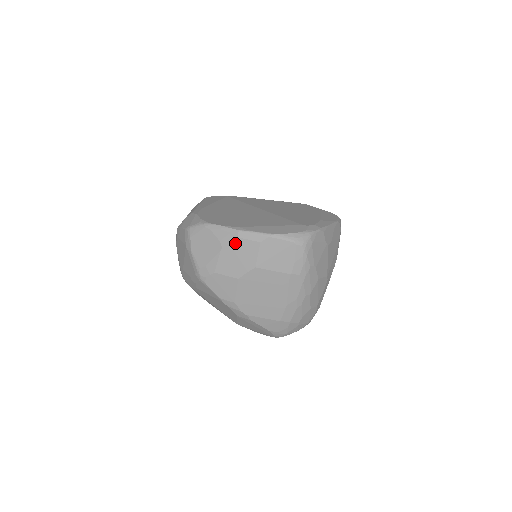
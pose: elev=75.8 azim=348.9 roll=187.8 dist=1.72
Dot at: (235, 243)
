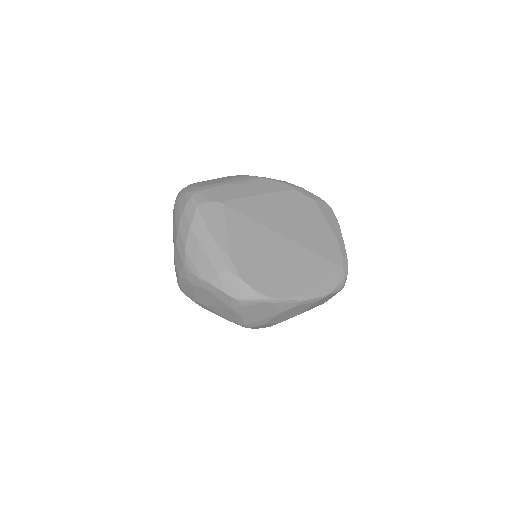
Dot at: (294, 308)
